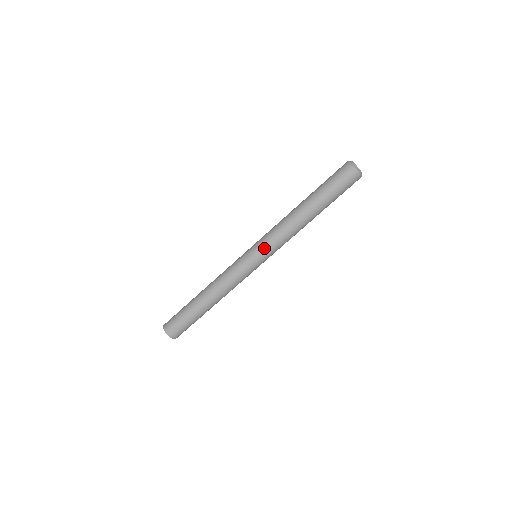
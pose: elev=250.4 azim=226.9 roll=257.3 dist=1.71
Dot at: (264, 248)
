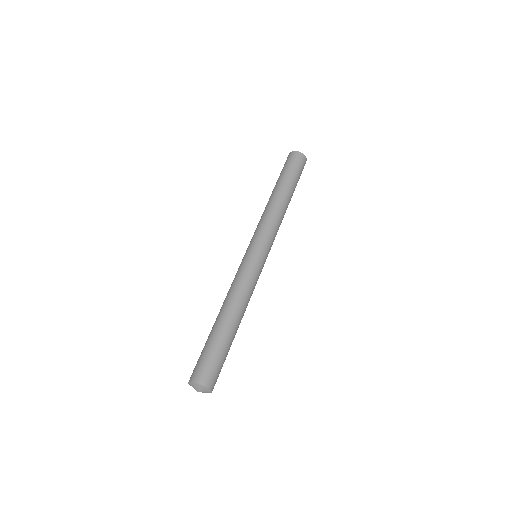
Dot at: (263, 239)
